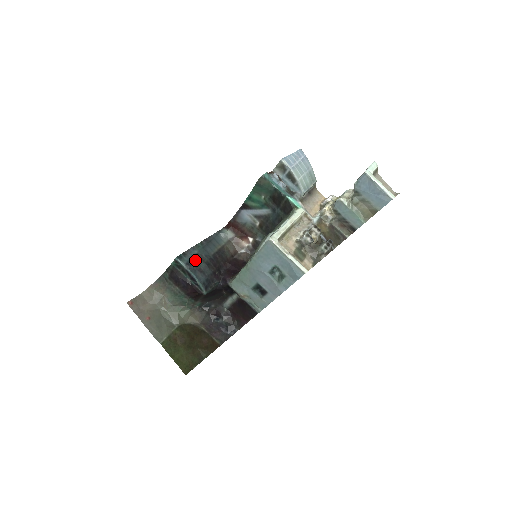
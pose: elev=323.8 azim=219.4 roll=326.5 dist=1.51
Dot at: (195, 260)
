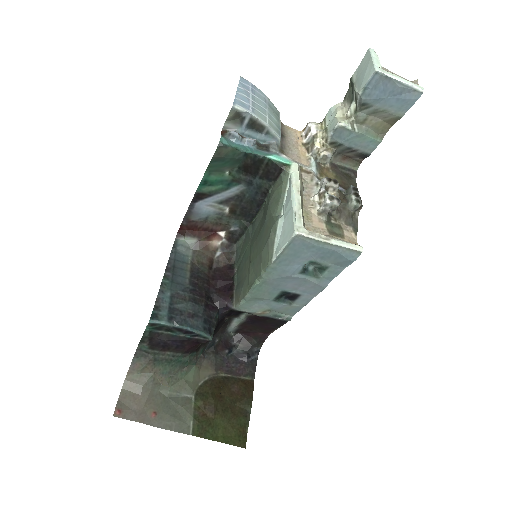
Dot at: (175, 306)
